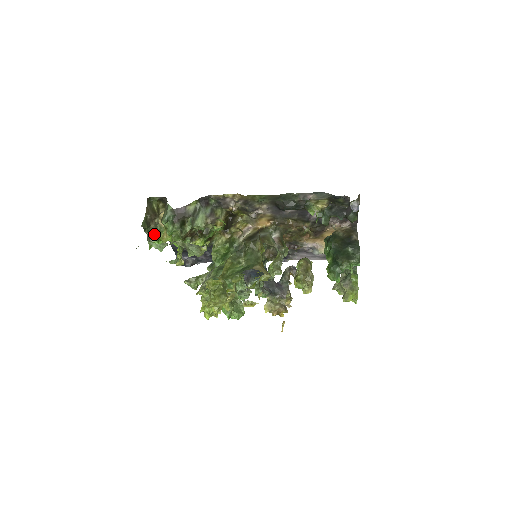
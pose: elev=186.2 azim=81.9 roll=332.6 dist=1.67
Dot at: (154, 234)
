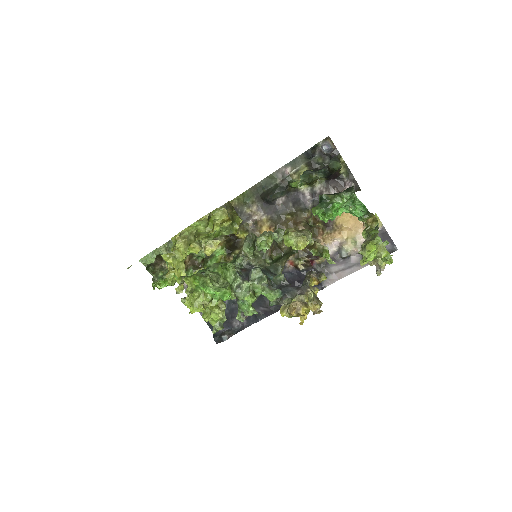
Dot at: (159, 275)
